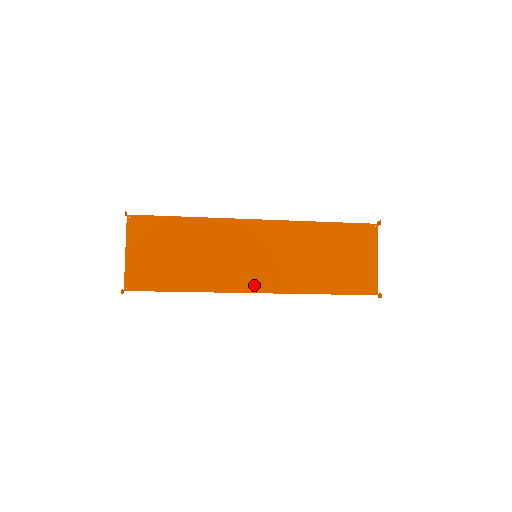
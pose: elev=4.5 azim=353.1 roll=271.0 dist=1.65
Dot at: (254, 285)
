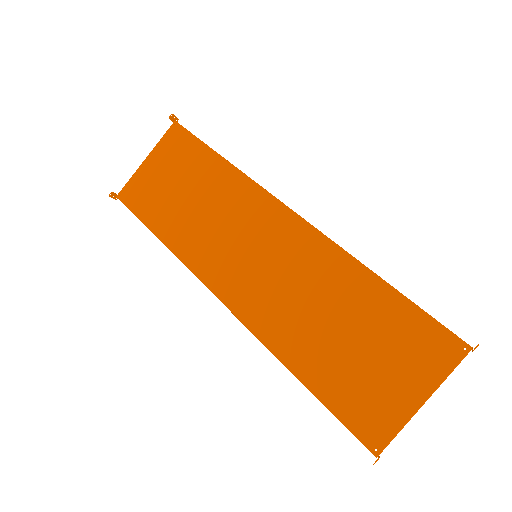
Dot at: (226, 289)
